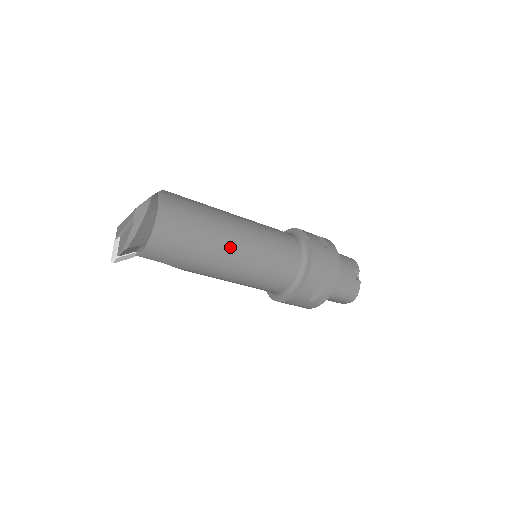
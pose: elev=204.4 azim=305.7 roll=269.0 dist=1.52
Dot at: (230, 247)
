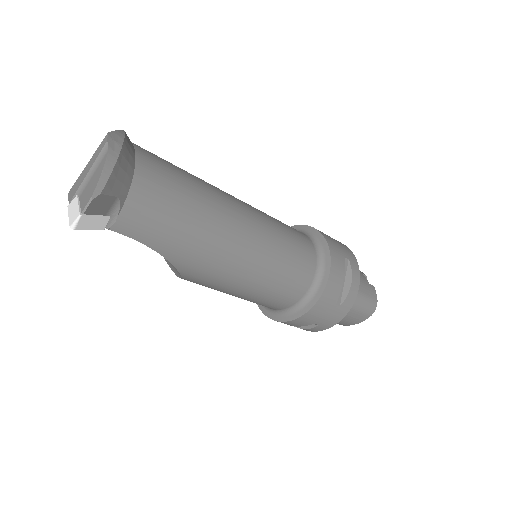
Dot at: (236, 218)
